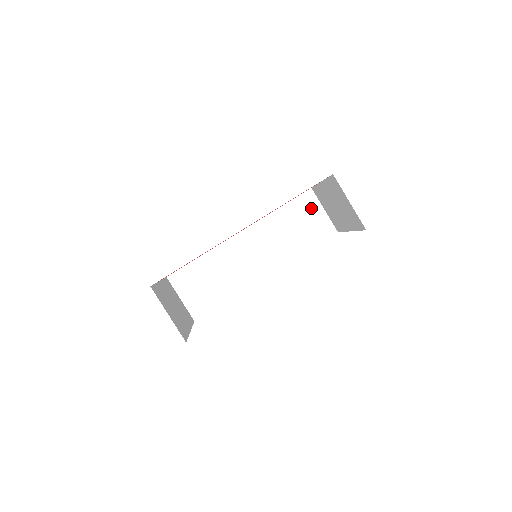
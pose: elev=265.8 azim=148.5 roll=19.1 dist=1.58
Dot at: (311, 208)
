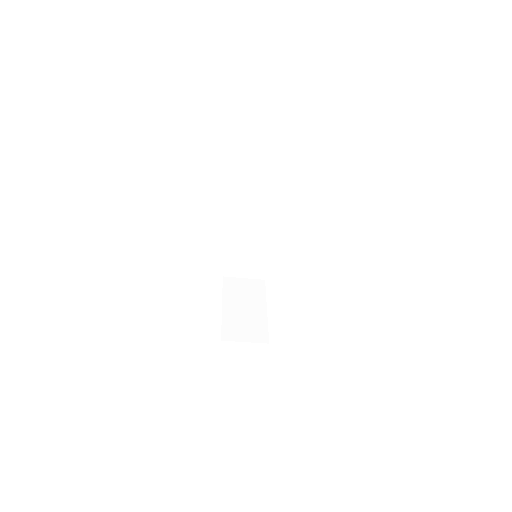
Dot at: (257, 168)
